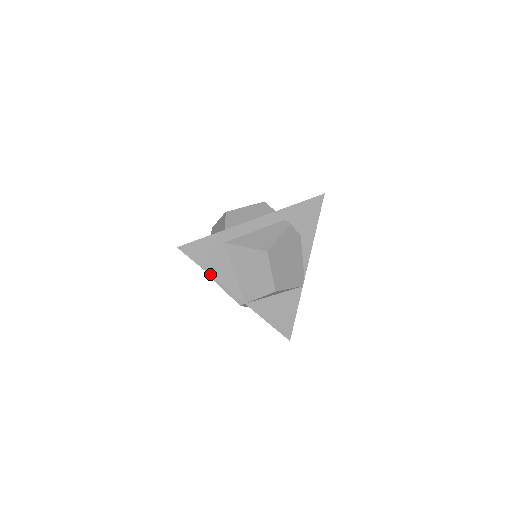
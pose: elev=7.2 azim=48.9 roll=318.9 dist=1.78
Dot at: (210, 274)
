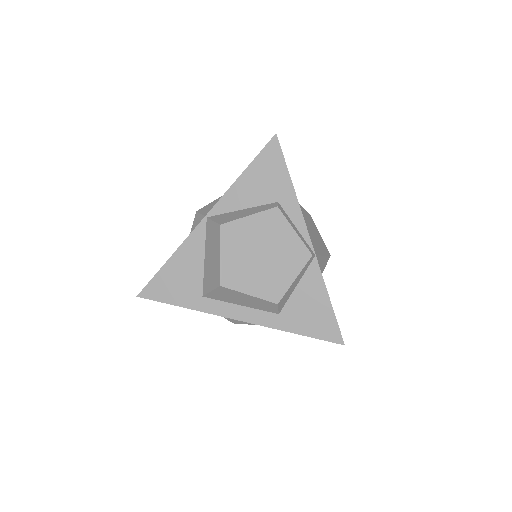
Dot at: (294, 190)
